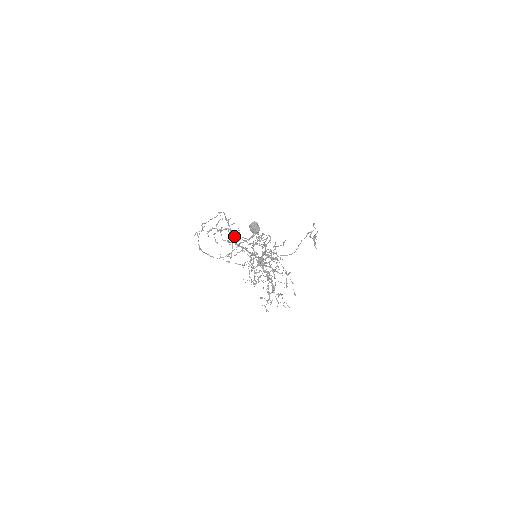
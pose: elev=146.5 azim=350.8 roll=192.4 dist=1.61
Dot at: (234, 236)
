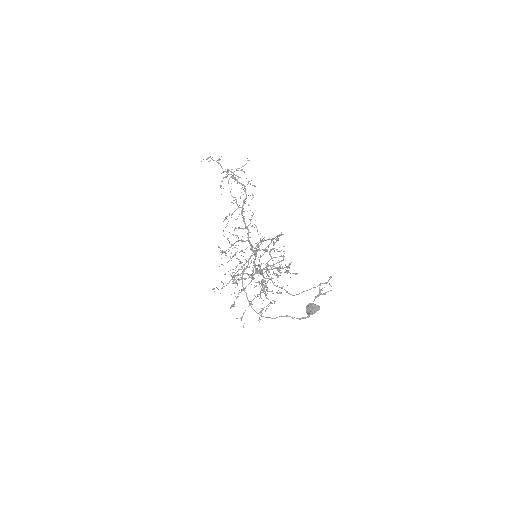
Dot at: (245, 201)
